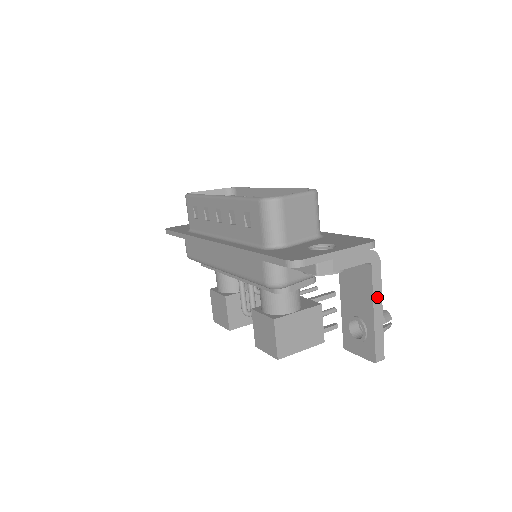
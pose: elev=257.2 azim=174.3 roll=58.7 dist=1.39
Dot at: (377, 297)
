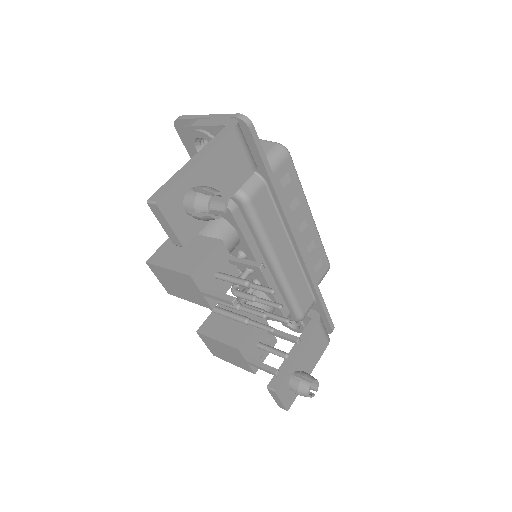
Dot at: (206, 150)
